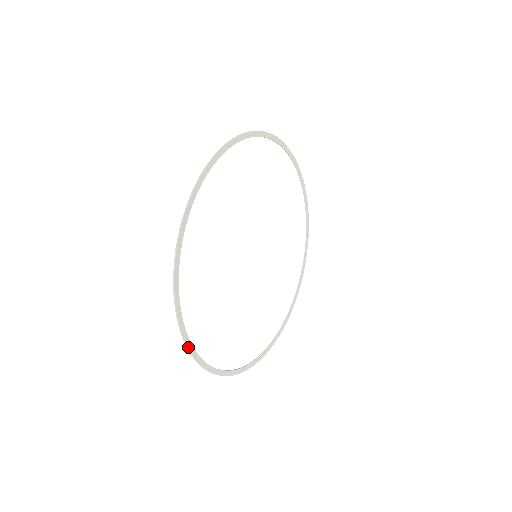
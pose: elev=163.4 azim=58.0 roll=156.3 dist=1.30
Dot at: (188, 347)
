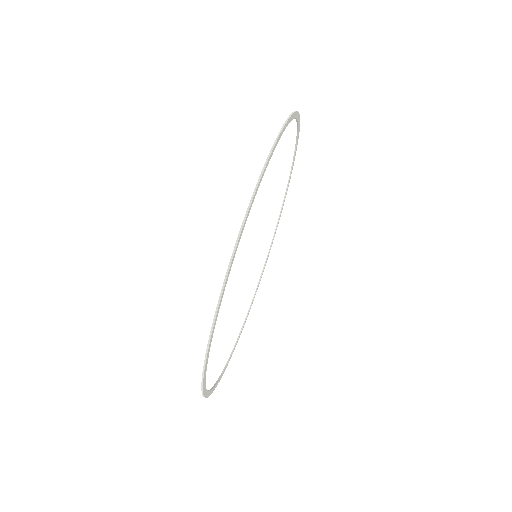
Dot at: occluded
